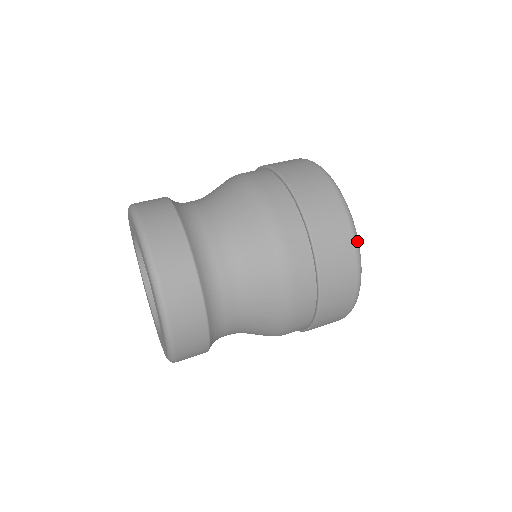
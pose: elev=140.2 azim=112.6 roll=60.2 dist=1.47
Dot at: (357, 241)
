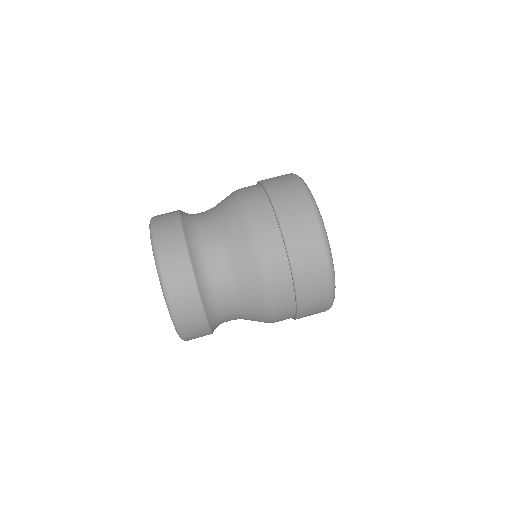
Dot at: (334, 294)
